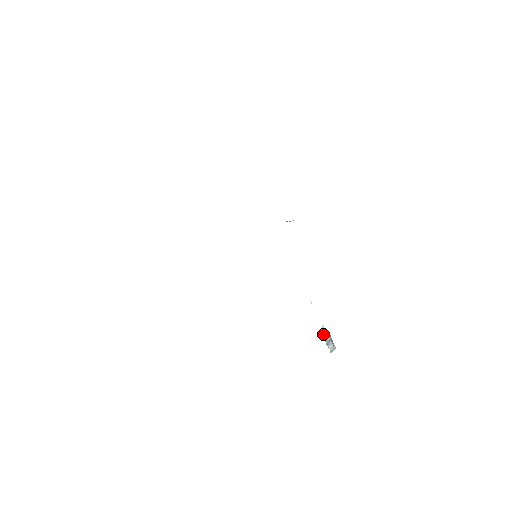
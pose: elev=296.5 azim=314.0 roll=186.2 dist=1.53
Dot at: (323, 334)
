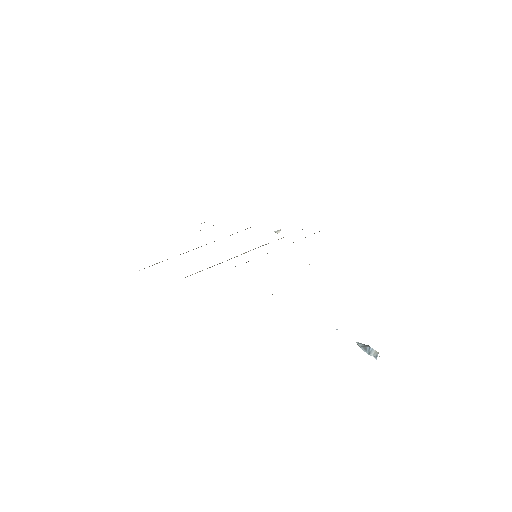
Dot at: (360, 347)
